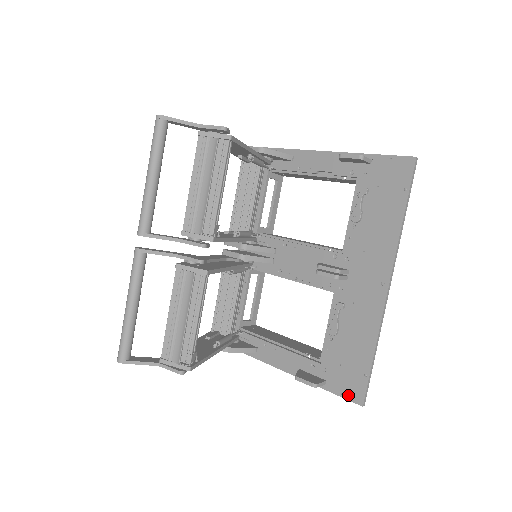
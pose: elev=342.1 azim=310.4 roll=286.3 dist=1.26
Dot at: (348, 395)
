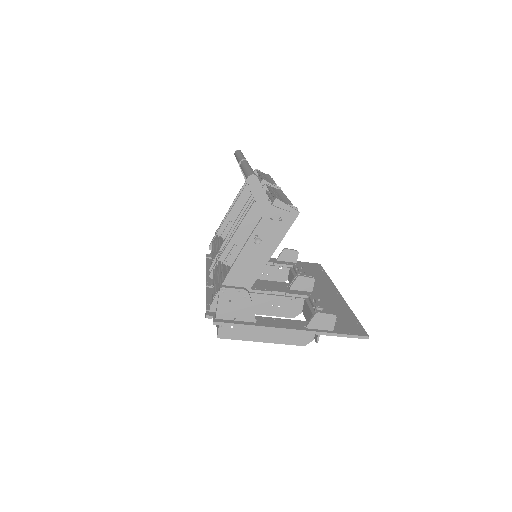
Dot at: (355, 333)
